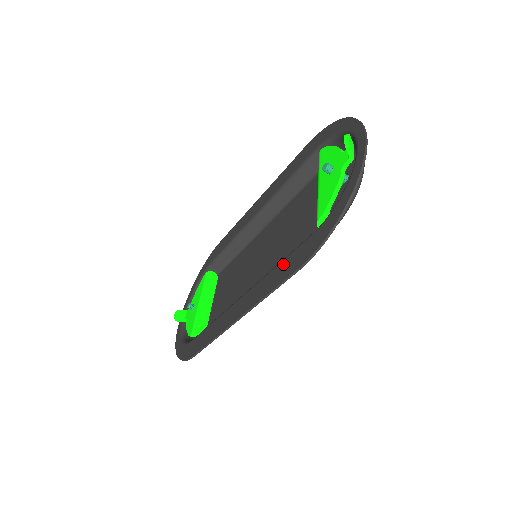
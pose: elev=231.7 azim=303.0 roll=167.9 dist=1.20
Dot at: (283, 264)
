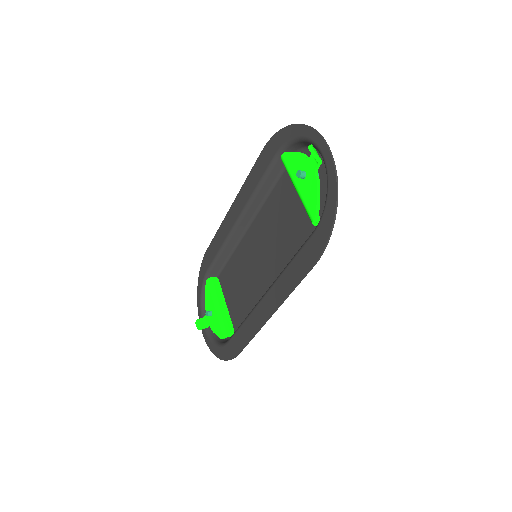
Dot at: (296, 262)
